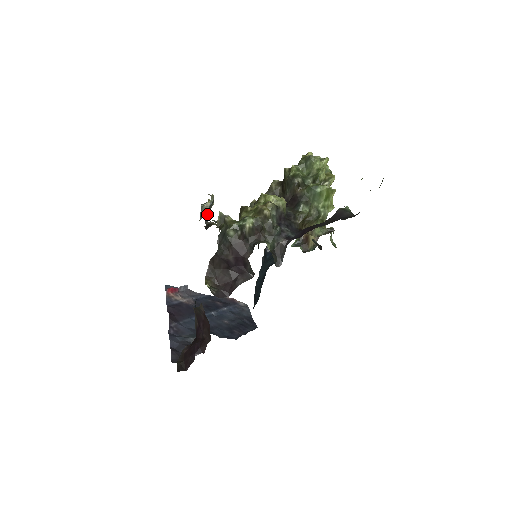
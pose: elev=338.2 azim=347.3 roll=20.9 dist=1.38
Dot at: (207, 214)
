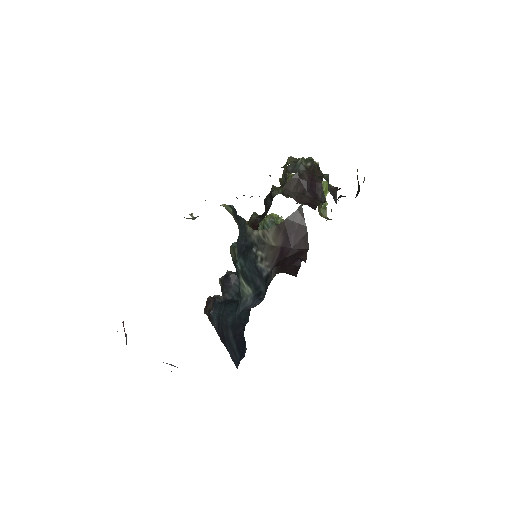
Dot at: occluded
